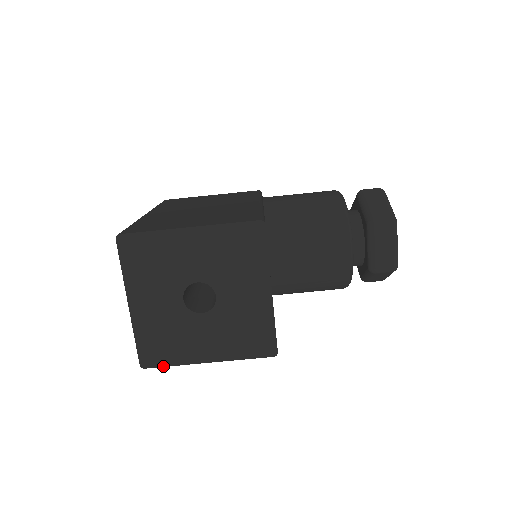
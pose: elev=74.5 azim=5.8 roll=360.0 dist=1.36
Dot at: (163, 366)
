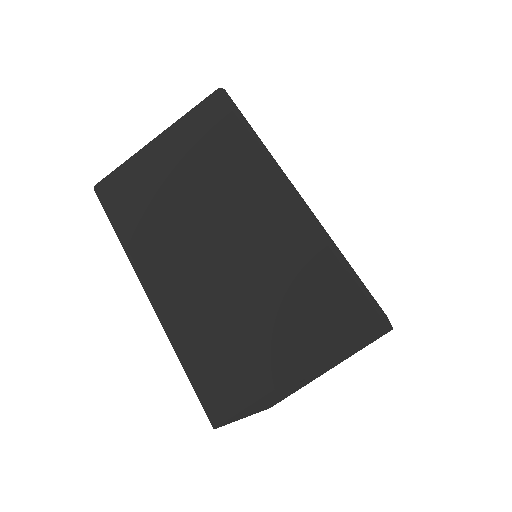
Dot at: occluded
